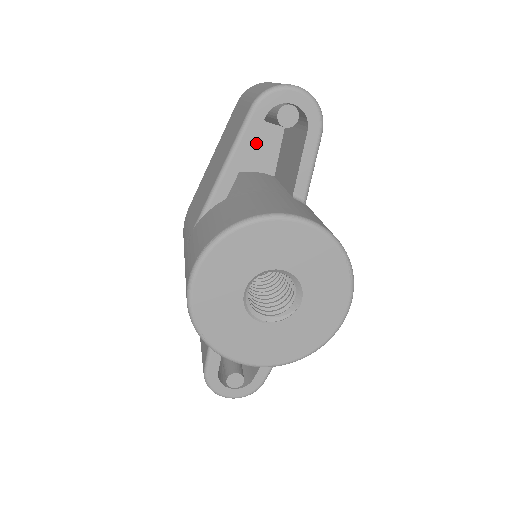
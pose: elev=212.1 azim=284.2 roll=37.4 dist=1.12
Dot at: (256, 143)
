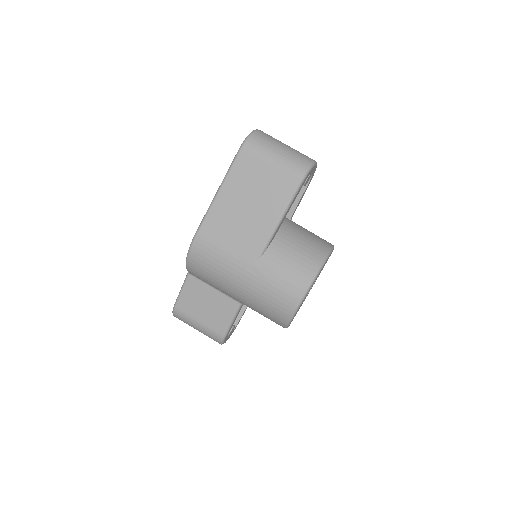
Dot at: occluded
